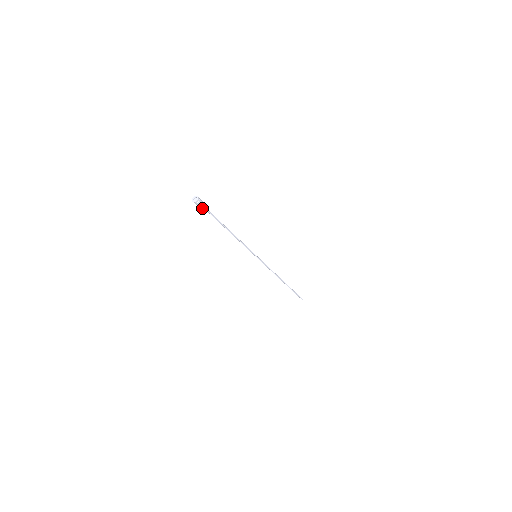
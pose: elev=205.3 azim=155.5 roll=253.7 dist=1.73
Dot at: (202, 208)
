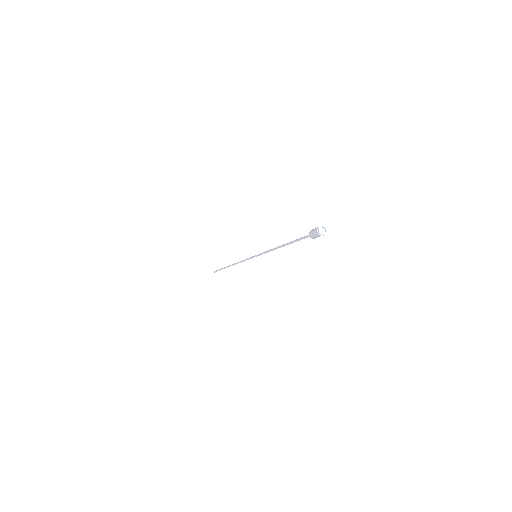
Dot at: (314, 237)
